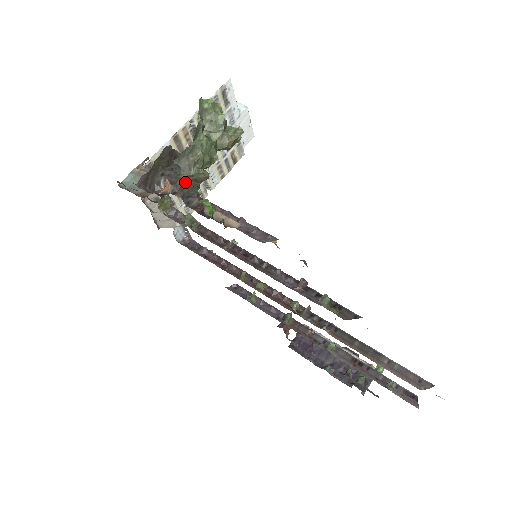
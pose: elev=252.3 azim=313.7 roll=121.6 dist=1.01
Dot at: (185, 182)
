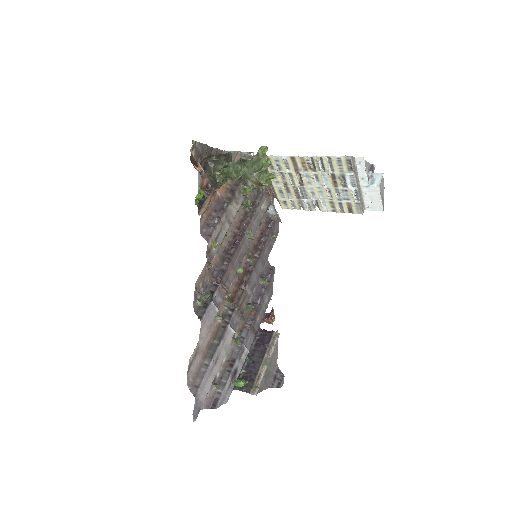
Dot at: (211, 174)
